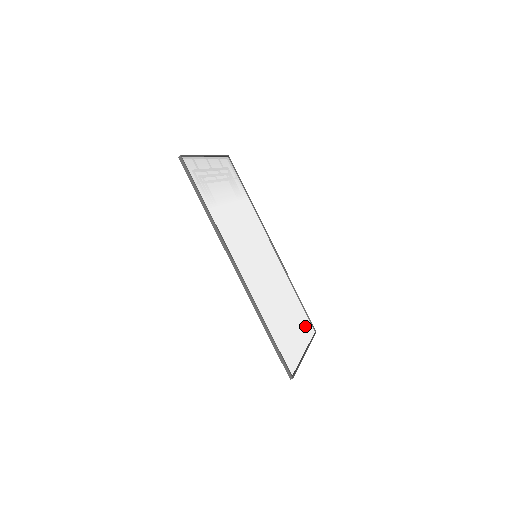
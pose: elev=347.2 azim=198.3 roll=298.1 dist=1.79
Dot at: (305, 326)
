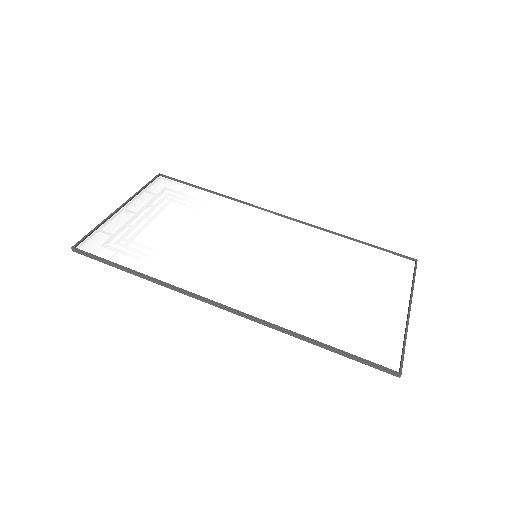
Dot at: (392, 270)
